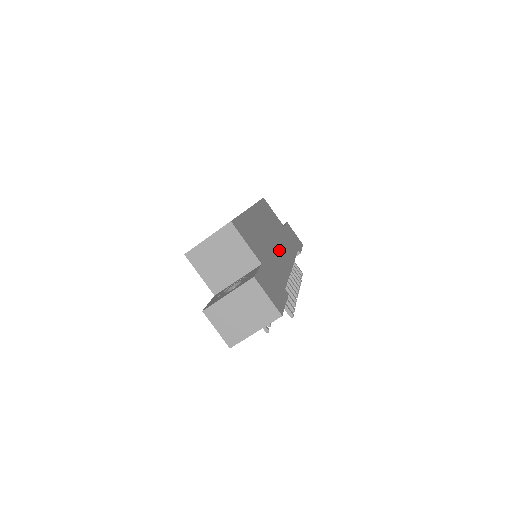
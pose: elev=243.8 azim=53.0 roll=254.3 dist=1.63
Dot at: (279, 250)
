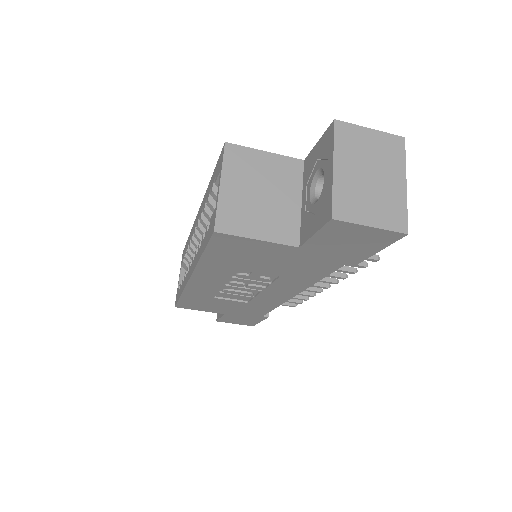
Dot at: occluded
